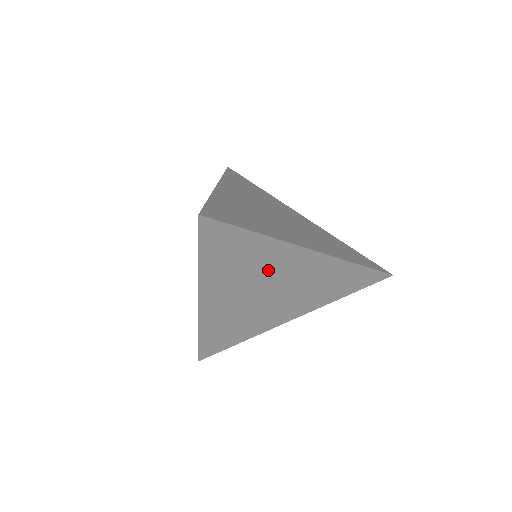
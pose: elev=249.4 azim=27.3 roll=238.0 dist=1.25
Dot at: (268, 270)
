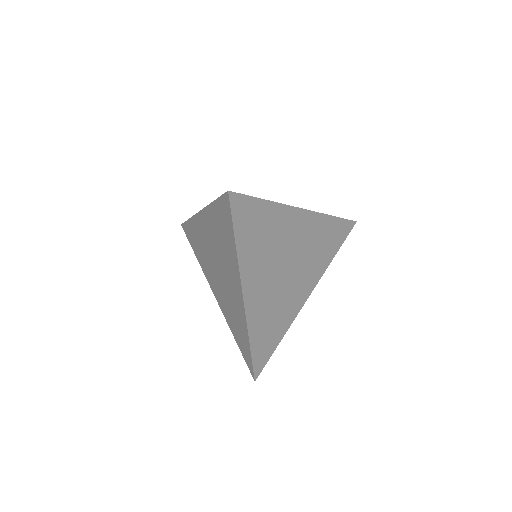
Dot at: (282, 241)
